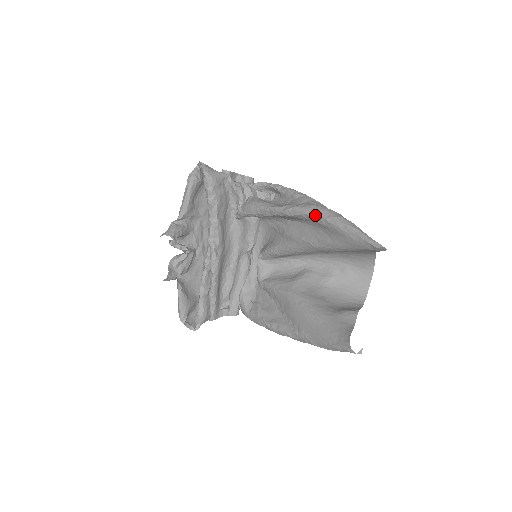
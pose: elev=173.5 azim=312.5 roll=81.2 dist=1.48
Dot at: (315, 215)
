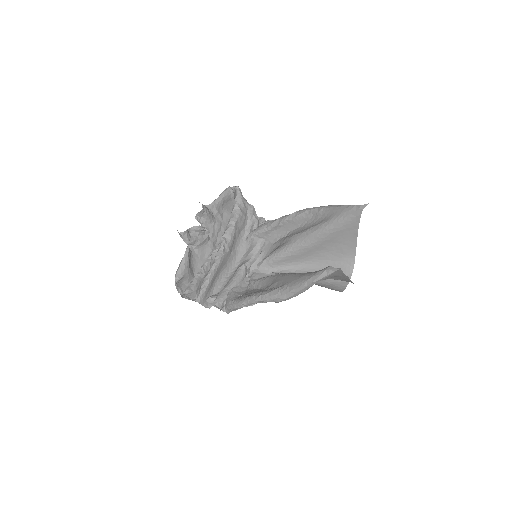
Dot at: (316, 208)
